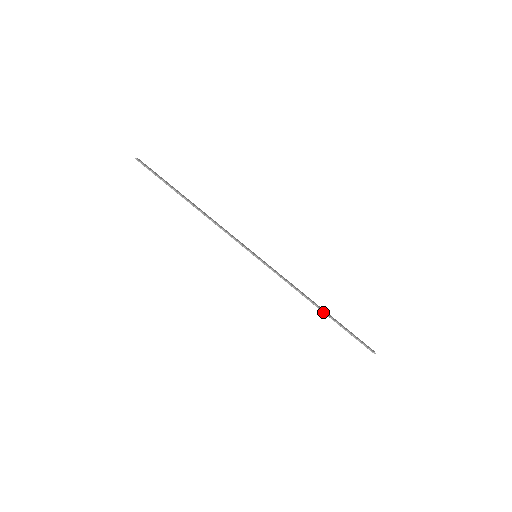
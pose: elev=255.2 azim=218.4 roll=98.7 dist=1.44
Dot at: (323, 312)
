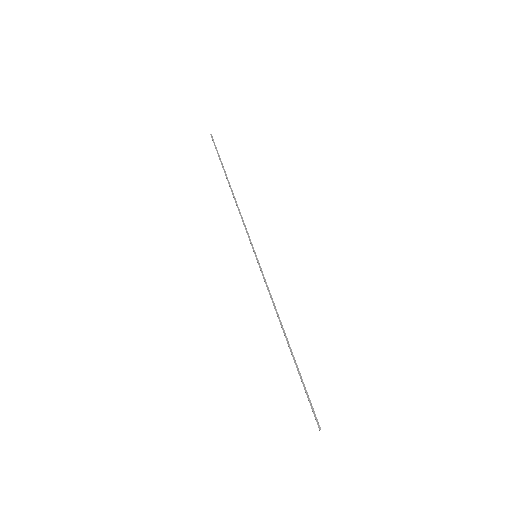
Dot at: (288, 345)
